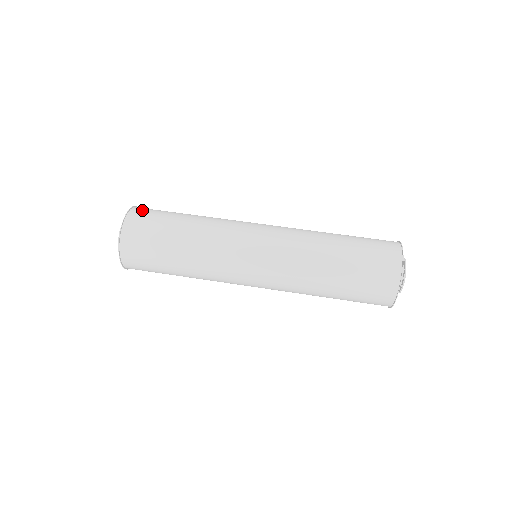
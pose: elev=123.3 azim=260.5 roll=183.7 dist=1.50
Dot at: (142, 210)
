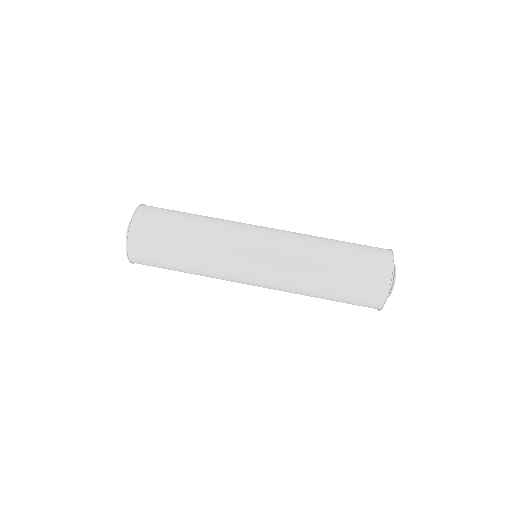
Dot at: (145, 215)
